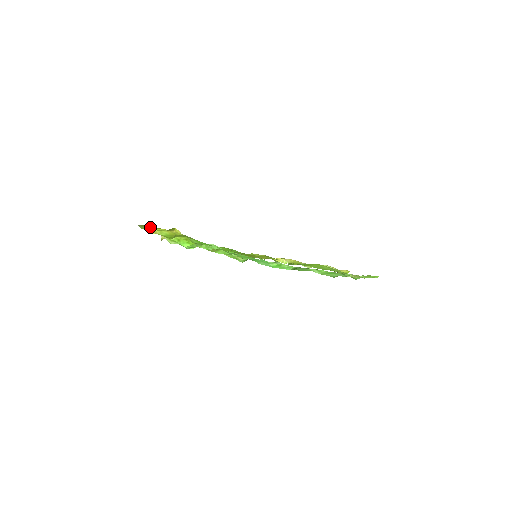
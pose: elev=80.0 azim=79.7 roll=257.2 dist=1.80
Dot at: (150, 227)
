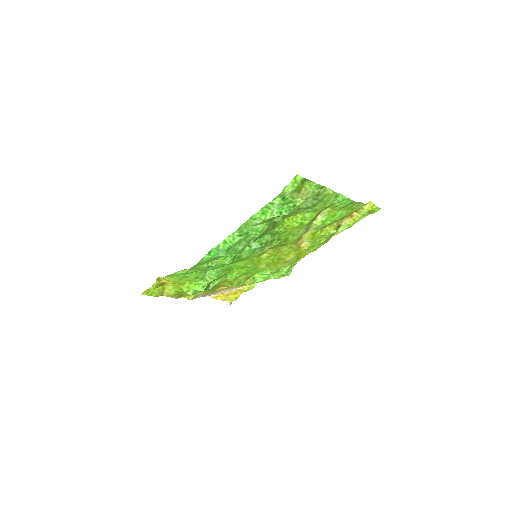
Dot at: (154, 290)
